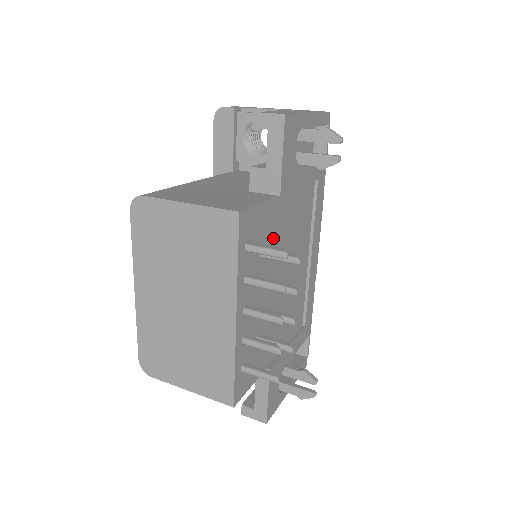
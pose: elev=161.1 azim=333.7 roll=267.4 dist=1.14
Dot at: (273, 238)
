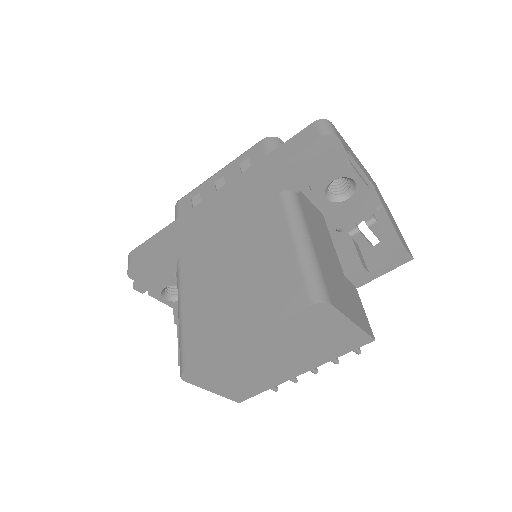
Dot at: occluded
